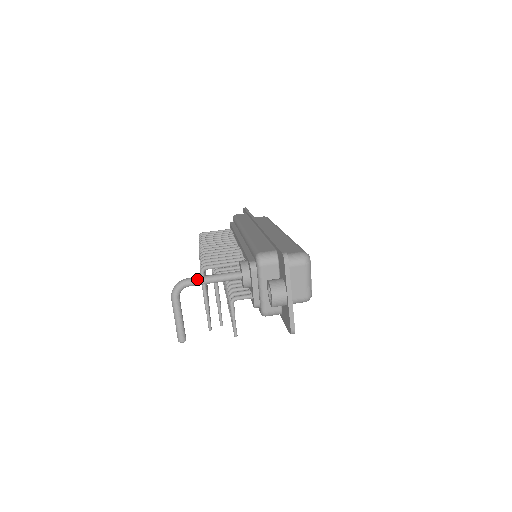
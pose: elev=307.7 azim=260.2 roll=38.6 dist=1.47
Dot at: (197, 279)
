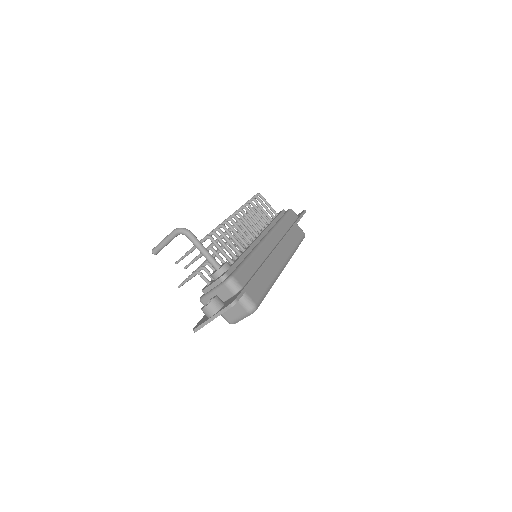
Dot at: (196, 241)
